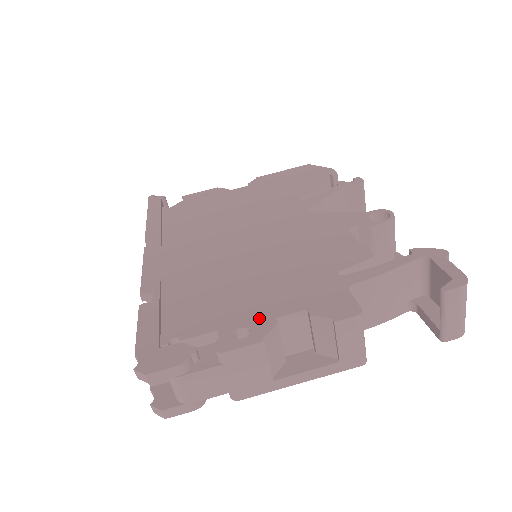
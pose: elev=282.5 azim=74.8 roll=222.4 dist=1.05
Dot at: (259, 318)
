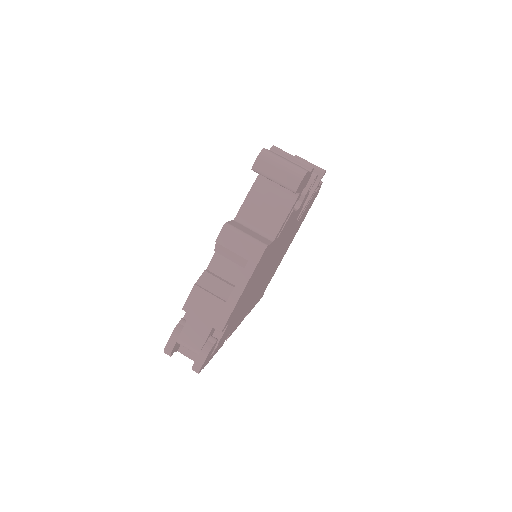
Dot at: occluded
